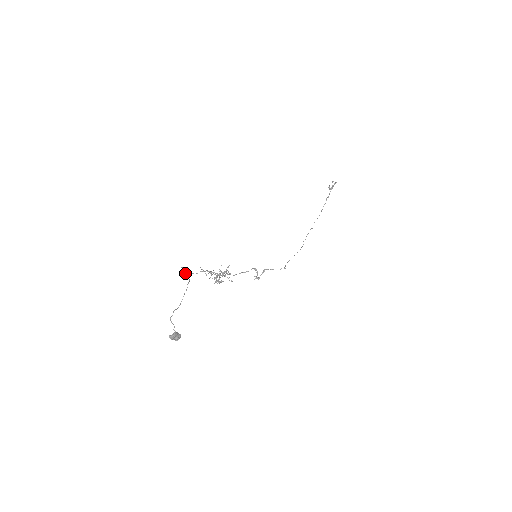
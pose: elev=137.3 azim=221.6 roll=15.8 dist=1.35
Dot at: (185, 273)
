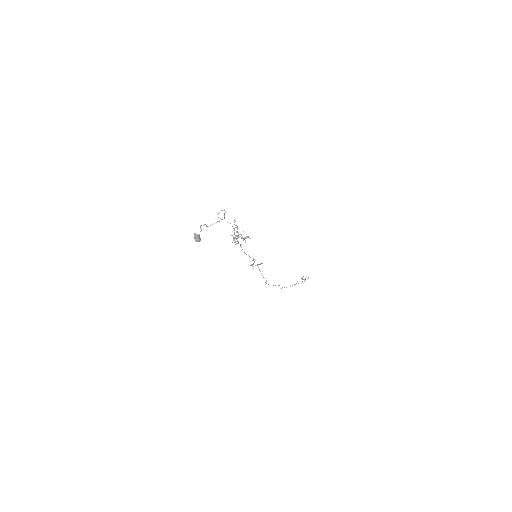
Dot at: occluded
